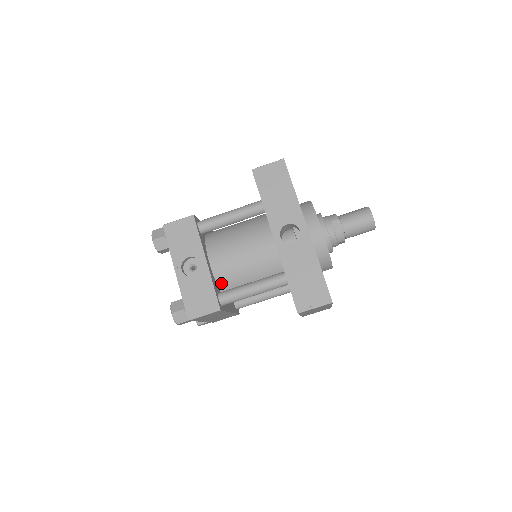
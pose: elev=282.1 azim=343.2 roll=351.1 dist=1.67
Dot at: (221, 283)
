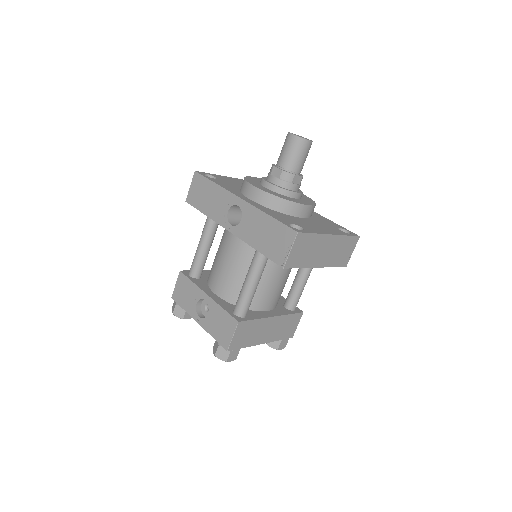
Dot at: (234, 301)
